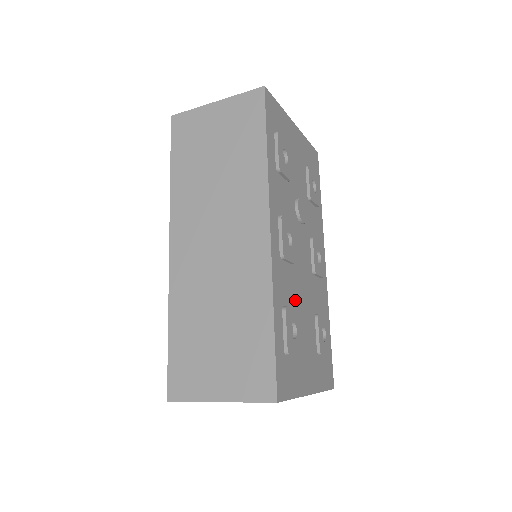
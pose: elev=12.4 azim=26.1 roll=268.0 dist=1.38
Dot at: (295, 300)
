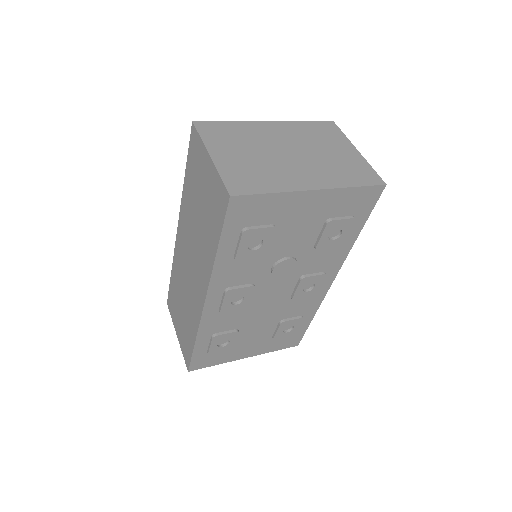
Dot at: (240, 324)
